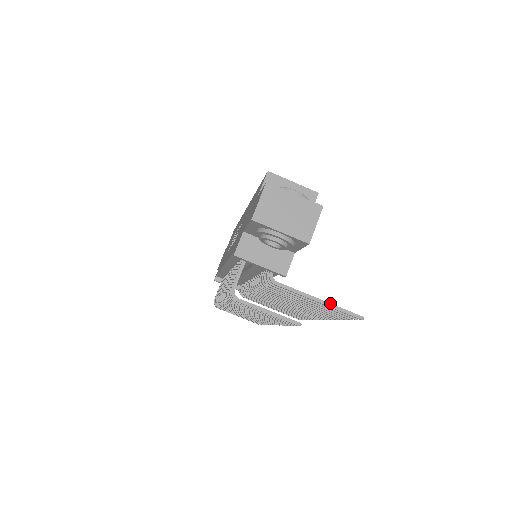
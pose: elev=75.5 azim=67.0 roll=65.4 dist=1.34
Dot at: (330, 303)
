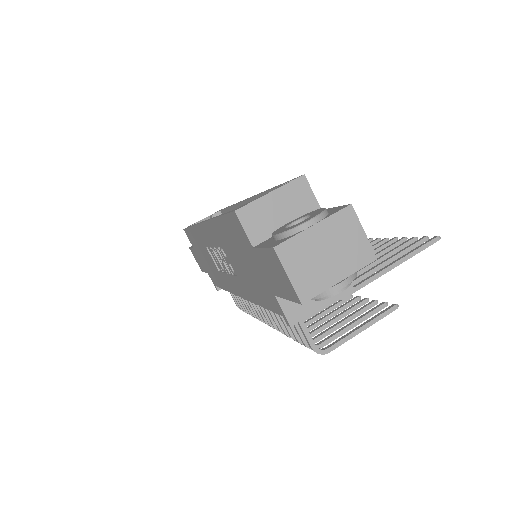
Dot at: (402, 258)
